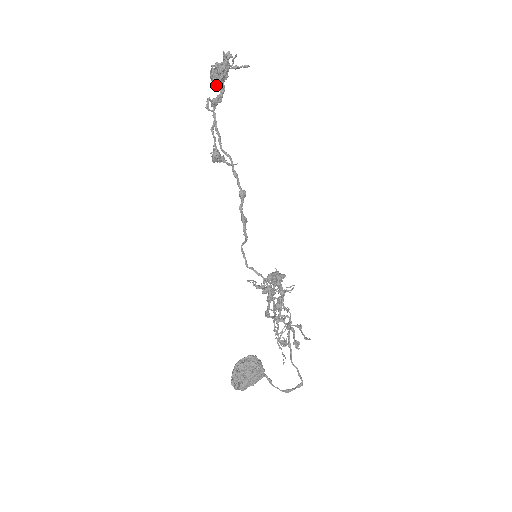
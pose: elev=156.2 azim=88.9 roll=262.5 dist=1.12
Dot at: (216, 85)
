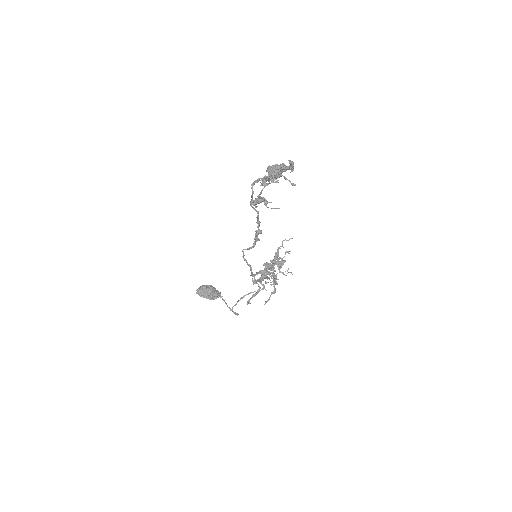
Dot at: occluded
